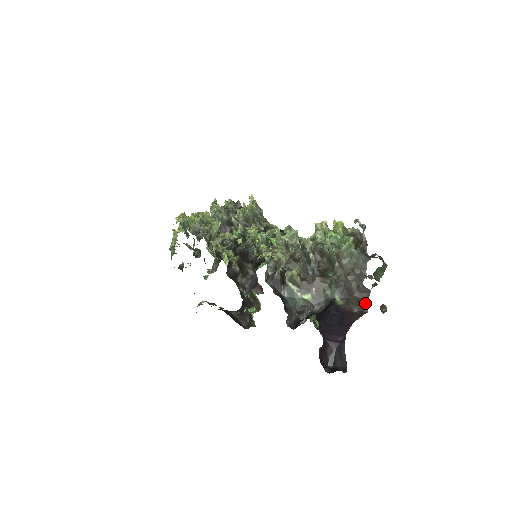
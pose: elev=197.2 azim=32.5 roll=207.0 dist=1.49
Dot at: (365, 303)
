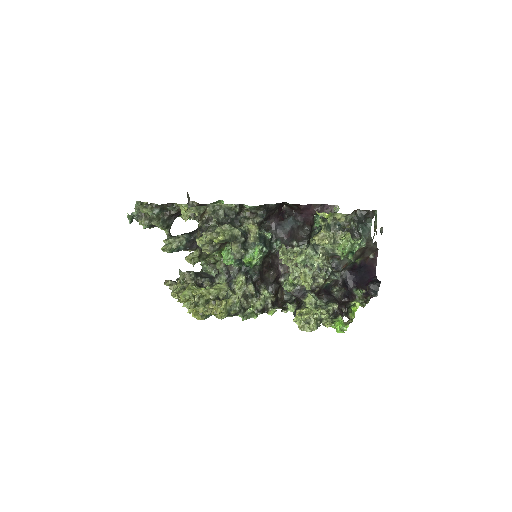
Dot at: (376, 248)
